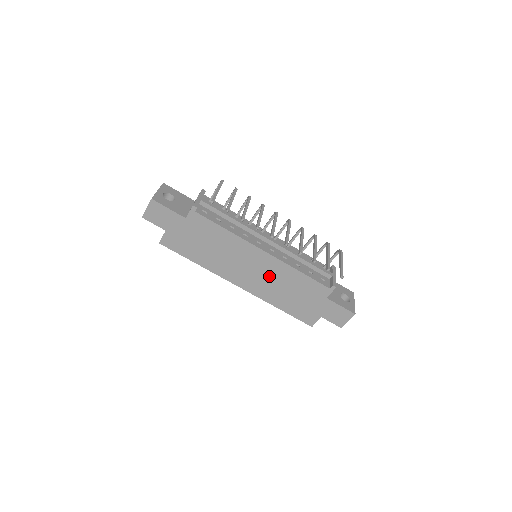
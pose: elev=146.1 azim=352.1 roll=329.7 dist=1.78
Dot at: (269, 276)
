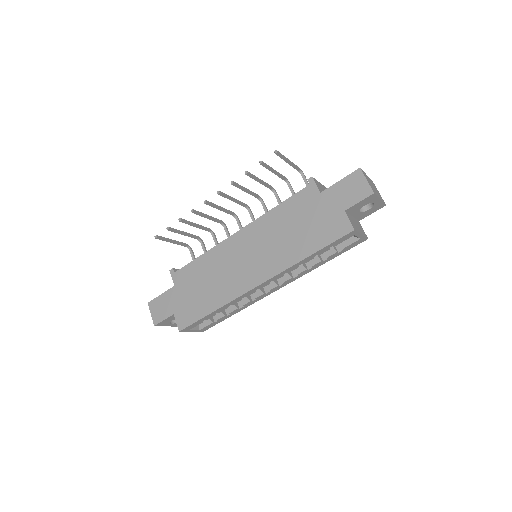
Dot at: (264, 243)
